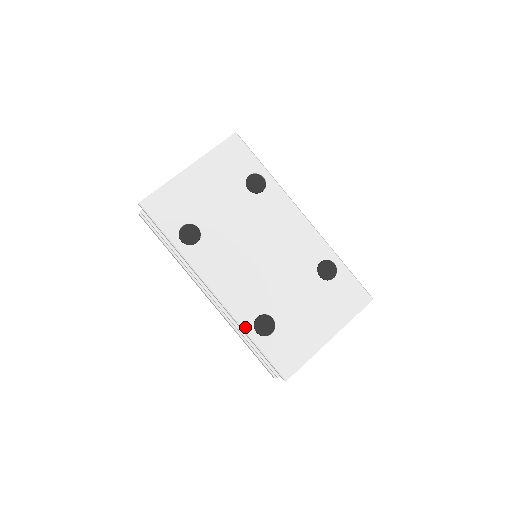
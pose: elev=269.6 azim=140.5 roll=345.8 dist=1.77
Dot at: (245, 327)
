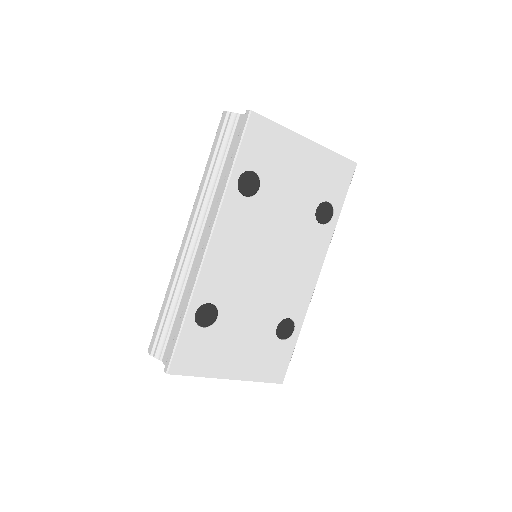
Dot at: (194, 299)
